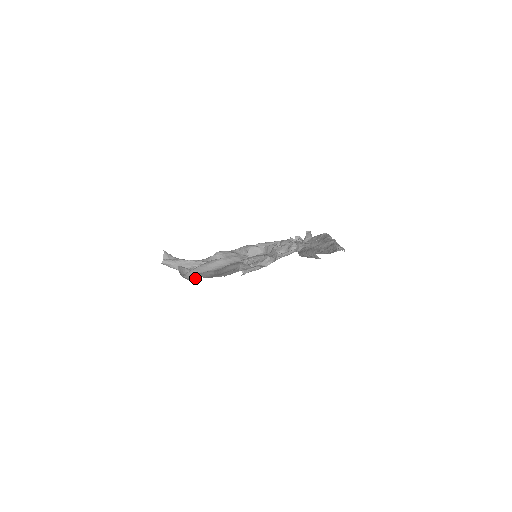
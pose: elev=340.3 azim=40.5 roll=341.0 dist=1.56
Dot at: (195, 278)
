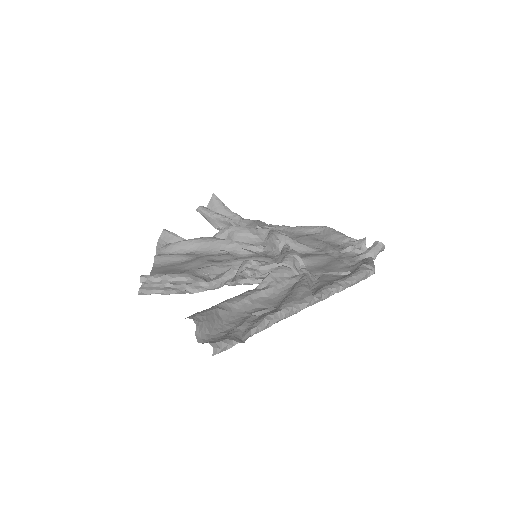
Dot at: occluded
